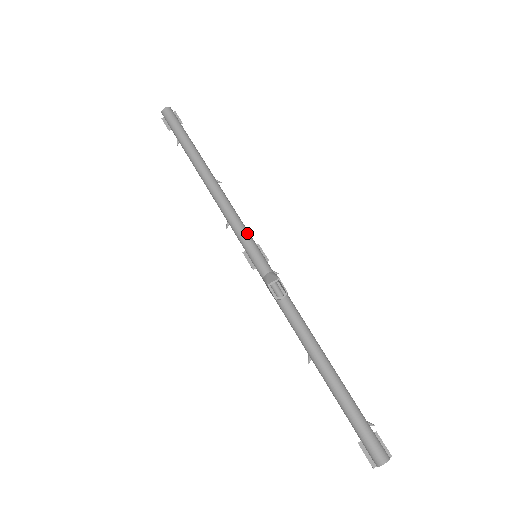
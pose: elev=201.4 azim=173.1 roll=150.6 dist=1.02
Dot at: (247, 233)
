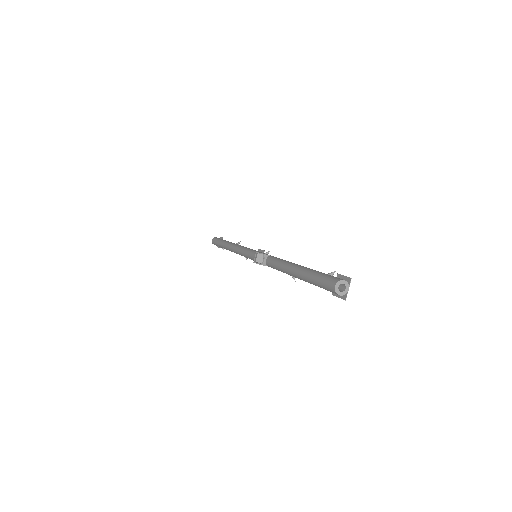
Dot at: (247, 250)
